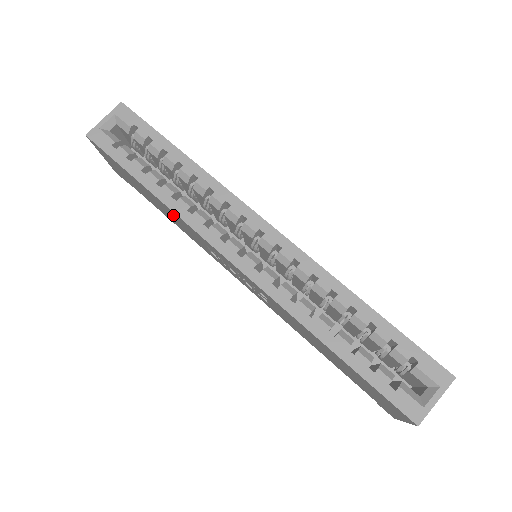
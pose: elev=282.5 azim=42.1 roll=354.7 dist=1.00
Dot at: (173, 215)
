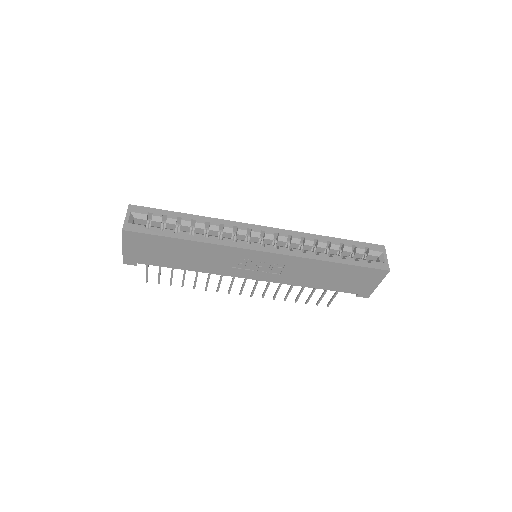
Dot at: (205, 251)
